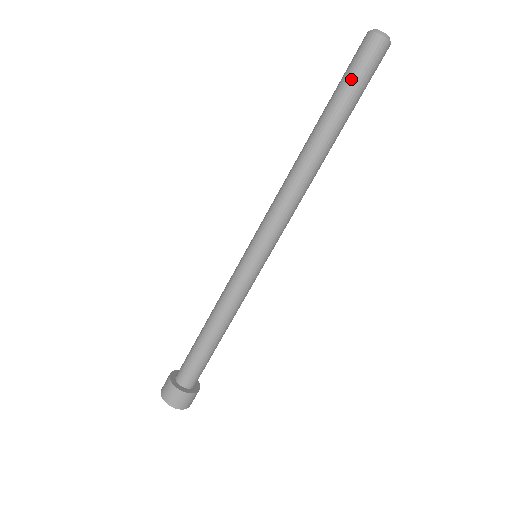
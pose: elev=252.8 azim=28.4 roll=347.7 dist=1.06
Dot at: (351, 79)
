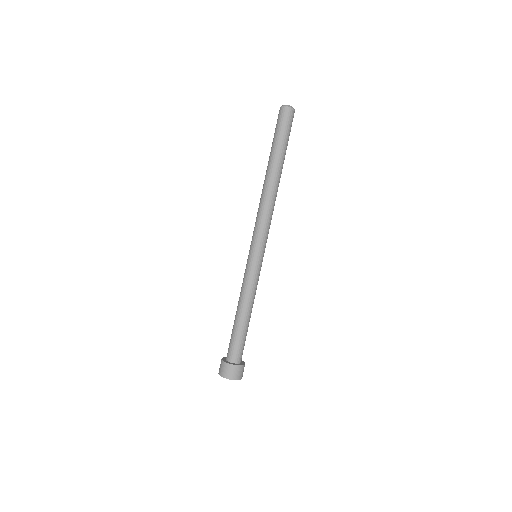
Dot at: (285, 135)
